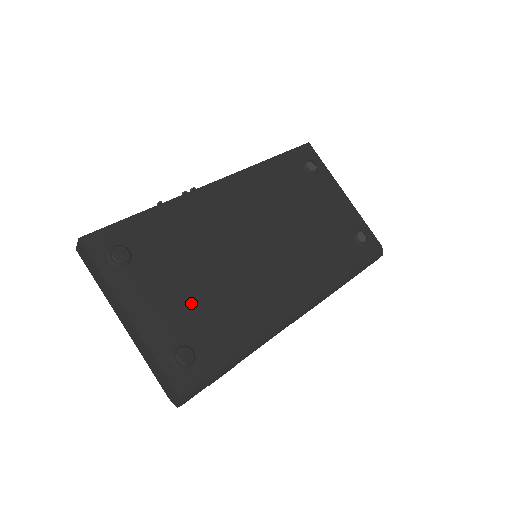
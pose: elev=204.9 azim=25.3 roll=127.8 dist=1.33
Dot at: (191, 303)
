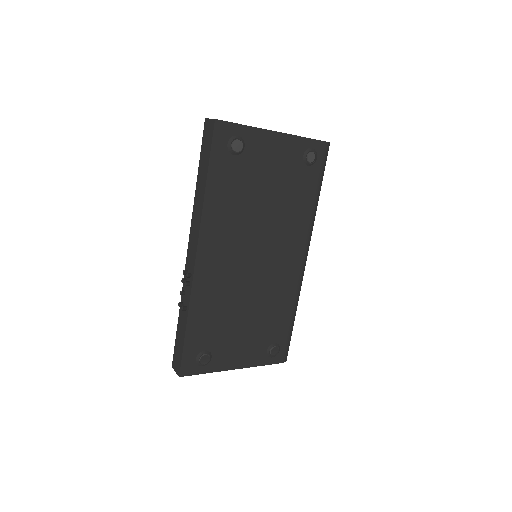
Dot at: (254, 330)
